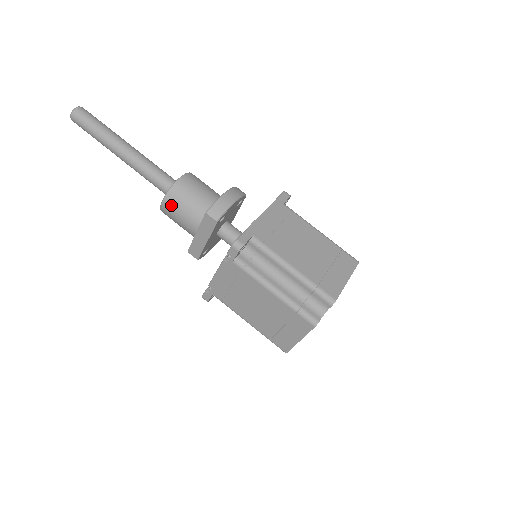
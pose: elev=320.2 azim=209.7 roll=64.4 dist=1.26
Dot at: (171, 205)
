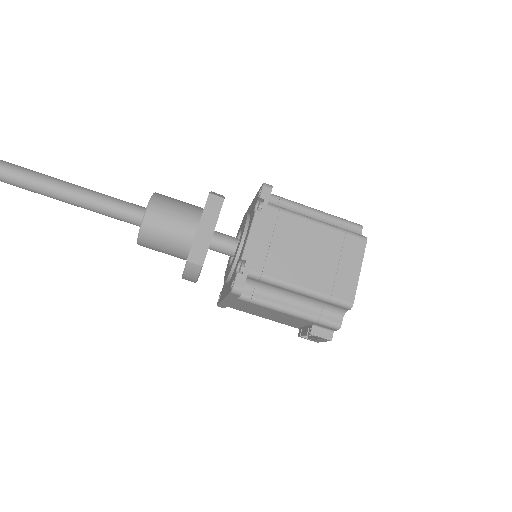
Dot at: (160, 207)
